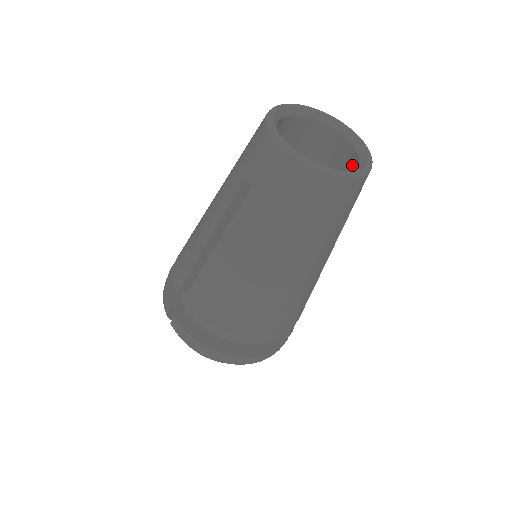
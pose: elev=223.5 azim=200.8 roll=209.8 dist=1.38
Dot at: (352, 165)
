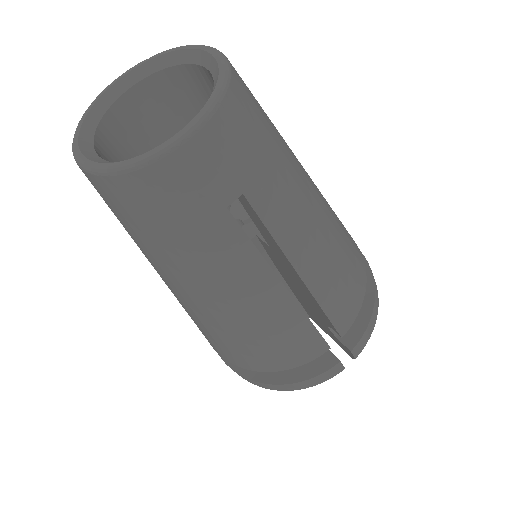
Dot at: occluded
